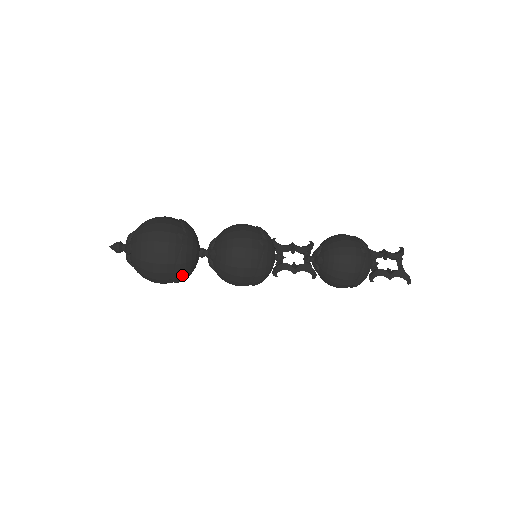
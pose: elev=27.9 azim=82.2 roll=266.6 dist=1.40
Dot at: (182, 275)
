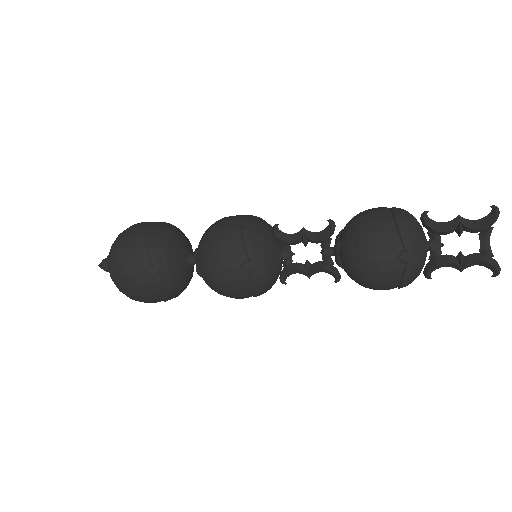
Dot at: (177, 296)
